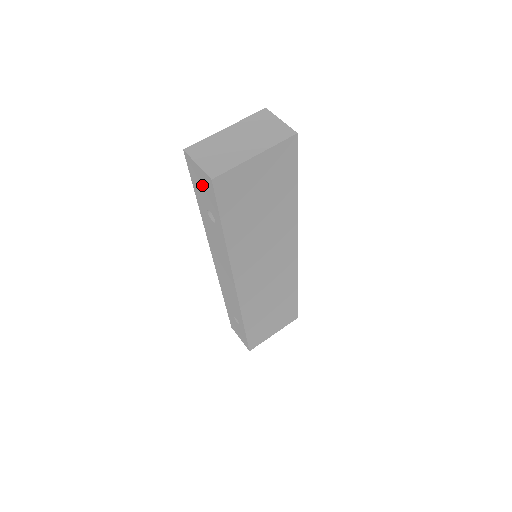
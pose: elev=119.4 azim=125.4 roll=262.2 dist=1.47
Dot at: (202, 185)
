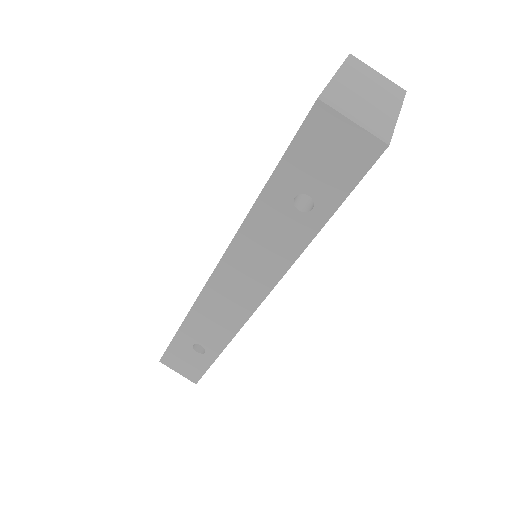
Dot at: (331, 155)
